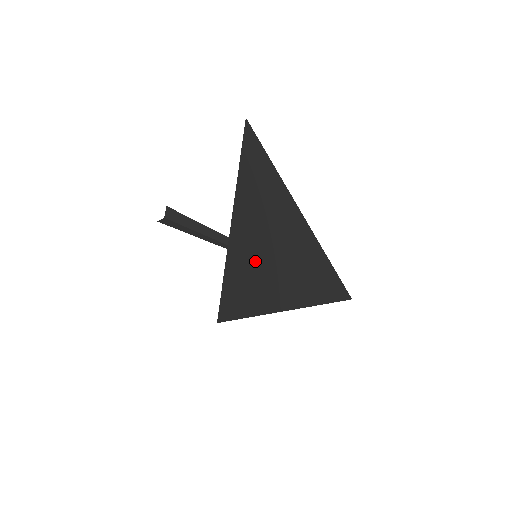
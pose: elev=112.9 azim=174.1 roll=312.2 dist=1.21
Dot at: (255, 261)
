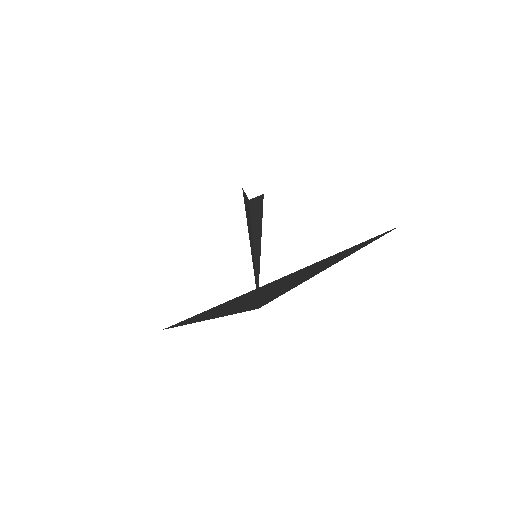
Dot at: (245, 299)
